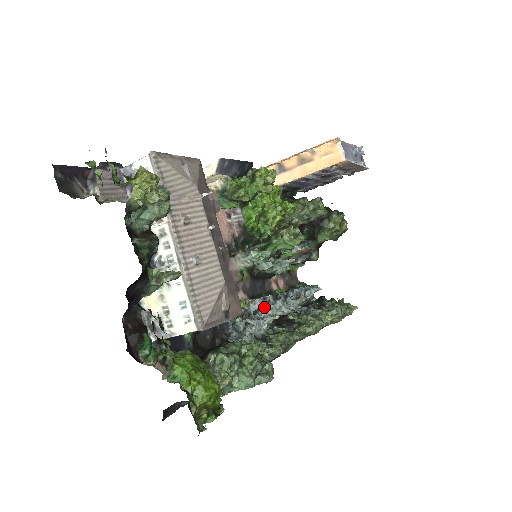
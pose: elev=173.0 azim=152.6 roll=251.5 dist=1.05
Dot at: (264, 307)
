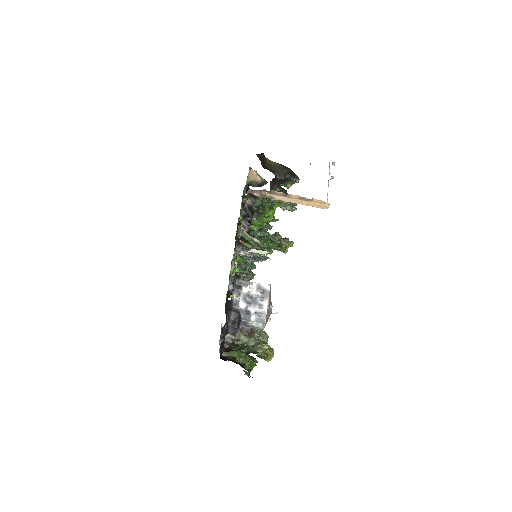
Dot at: occluded
